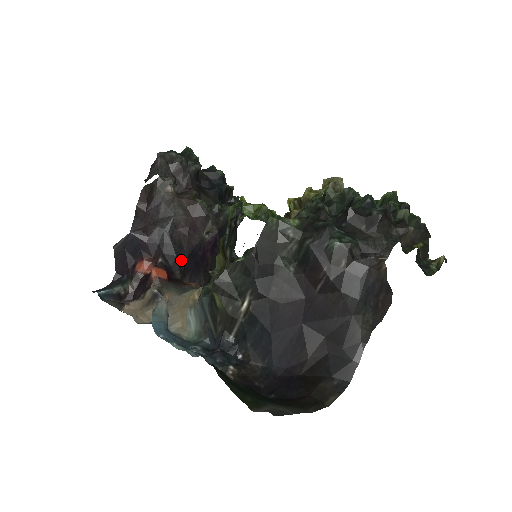
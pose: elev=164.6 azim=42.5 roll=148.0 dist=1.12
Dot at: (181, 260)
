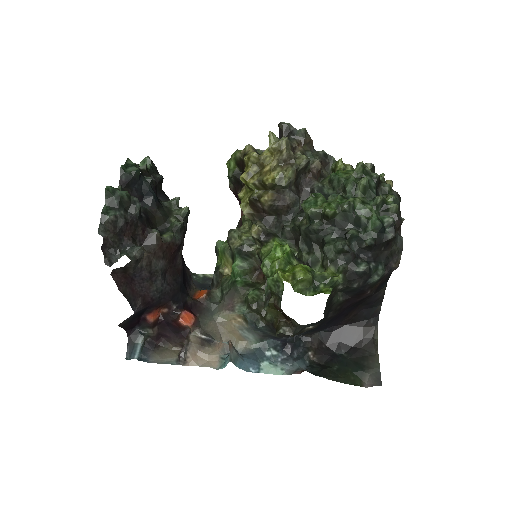
Dot at: (182, 288)
